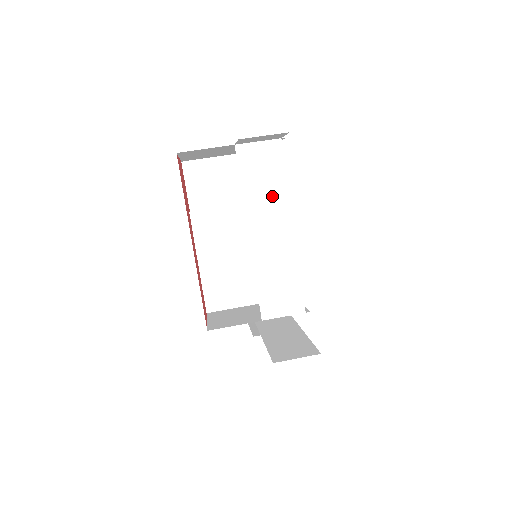
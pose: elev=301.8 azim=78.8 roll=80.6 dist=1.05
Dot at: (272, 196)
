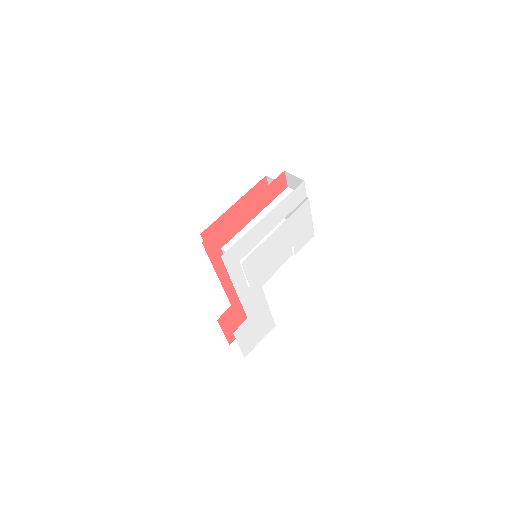
Dot at: occluded
